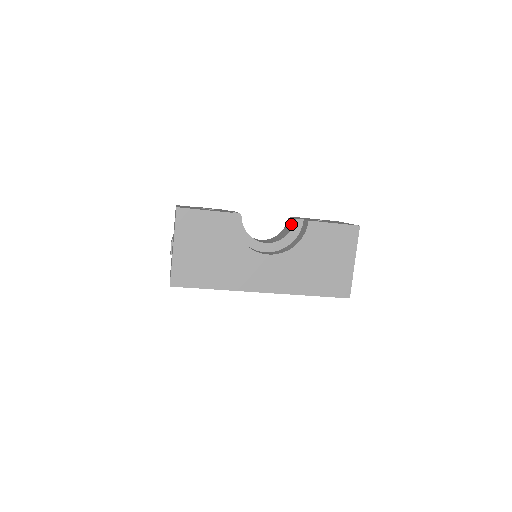
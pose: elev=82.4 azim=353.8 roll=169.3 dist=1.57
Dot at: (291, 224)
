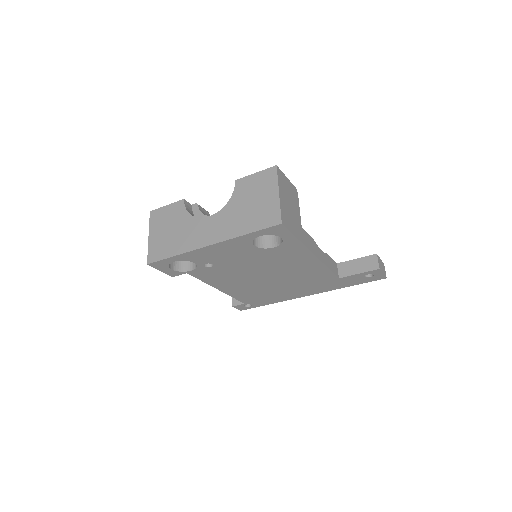
Dot at: occluded
